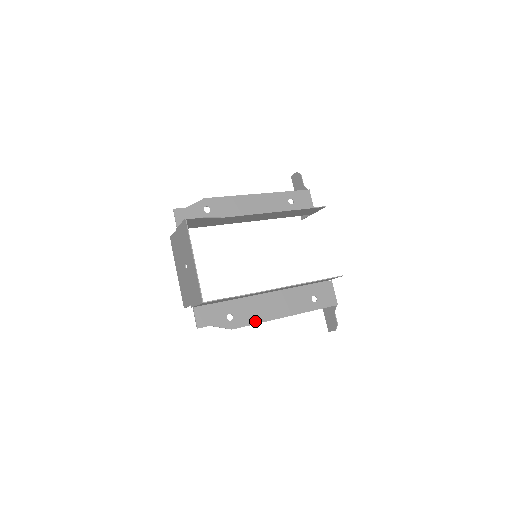
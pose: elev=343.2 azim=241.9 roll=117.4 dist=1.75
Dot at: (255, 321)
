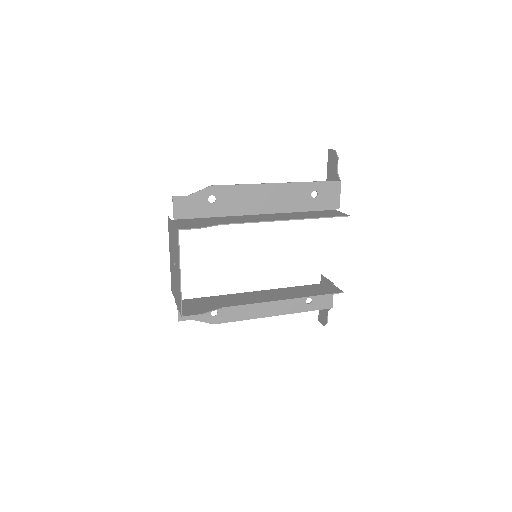
Dot at: (240, 318)
